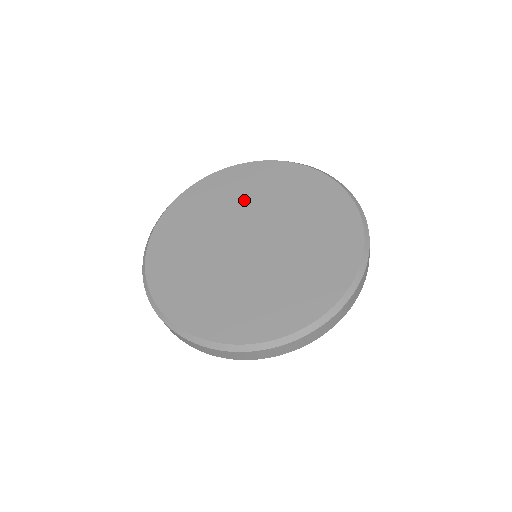
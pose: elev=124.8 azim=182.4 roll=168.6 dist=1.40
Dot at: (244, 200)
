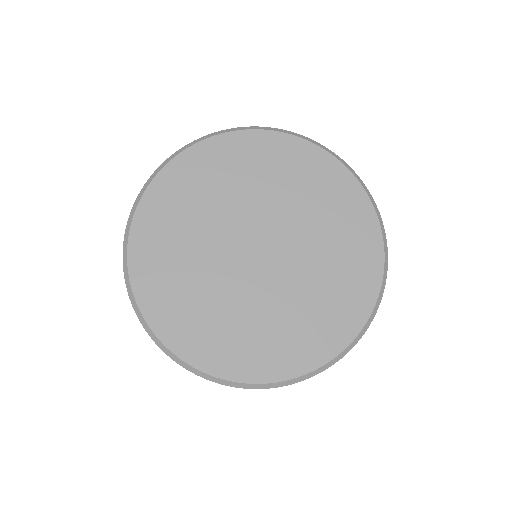
Dot at: (206, 215)
